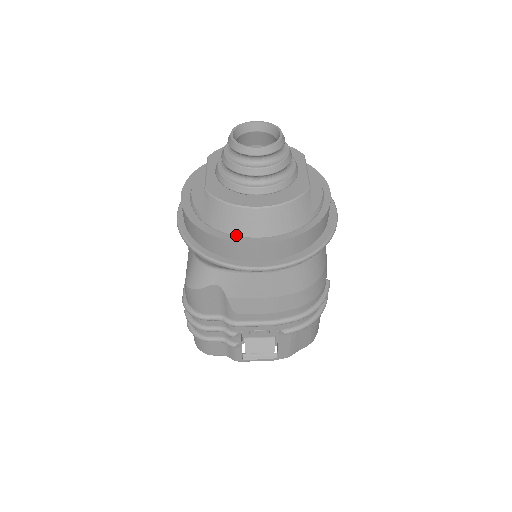
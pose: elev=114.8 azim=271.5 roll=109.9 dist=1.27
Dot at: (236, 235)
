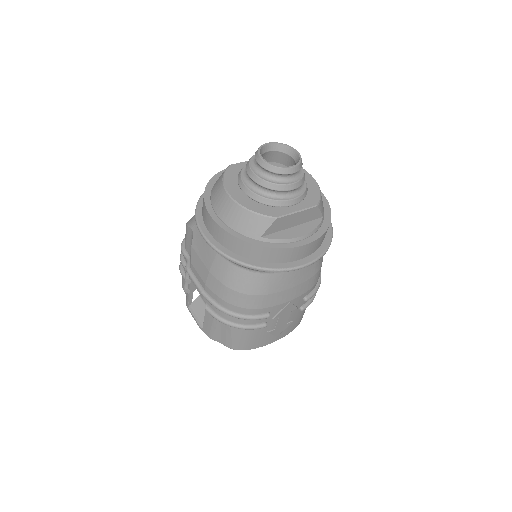
Dot at: (212, 204)
